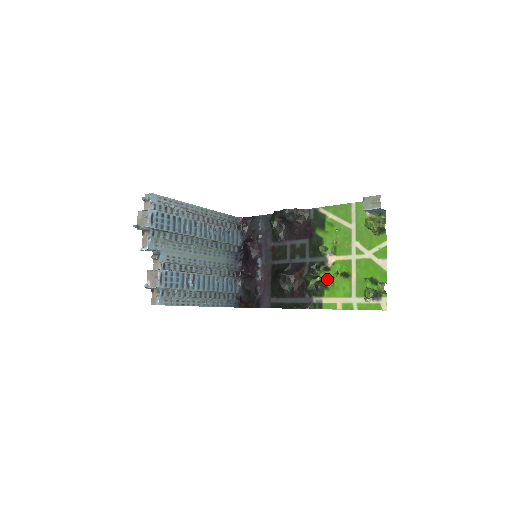
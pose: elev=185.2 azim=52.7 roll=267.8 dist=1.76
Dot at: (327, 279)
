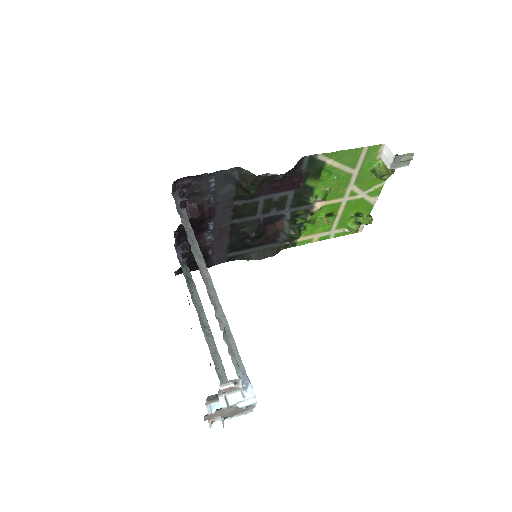
Dot at: (306, 221)
